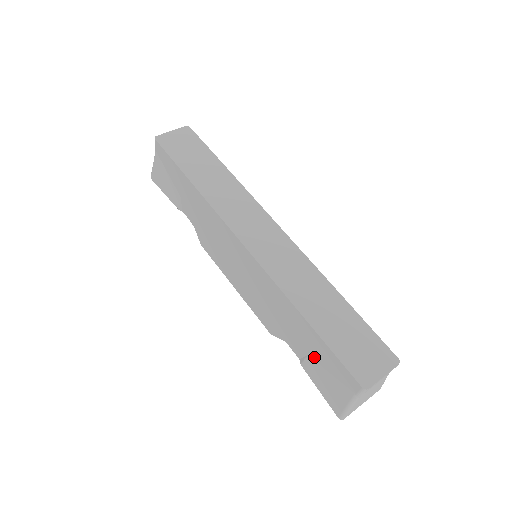
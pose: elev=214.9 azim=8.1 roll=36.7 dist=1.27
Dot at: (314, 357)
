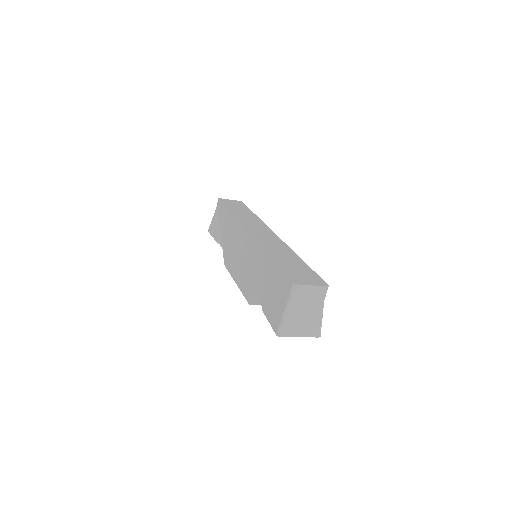
Dot at: (270, 291)
